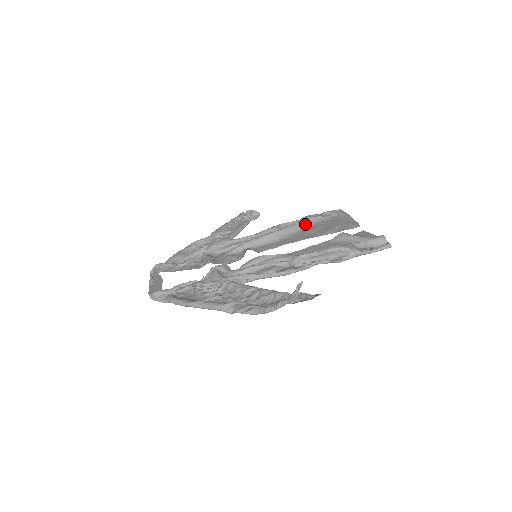
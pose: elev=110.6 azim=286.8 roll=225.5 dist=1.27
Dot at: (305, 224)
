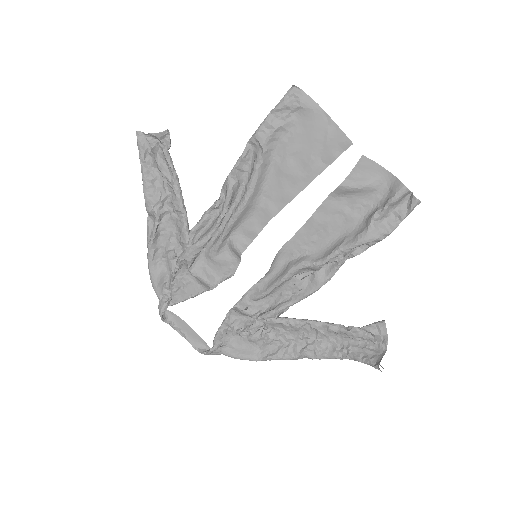
Dot at: (267, 158)
